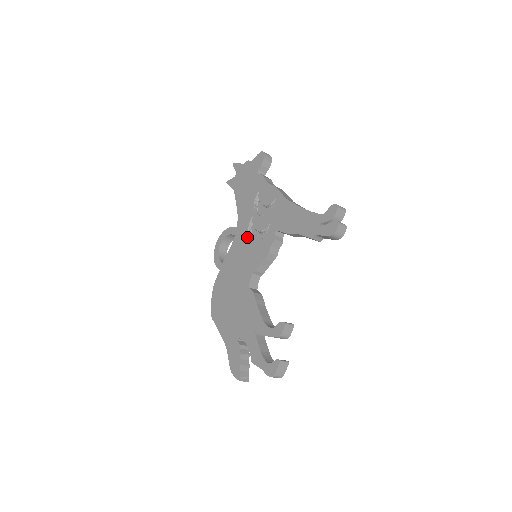
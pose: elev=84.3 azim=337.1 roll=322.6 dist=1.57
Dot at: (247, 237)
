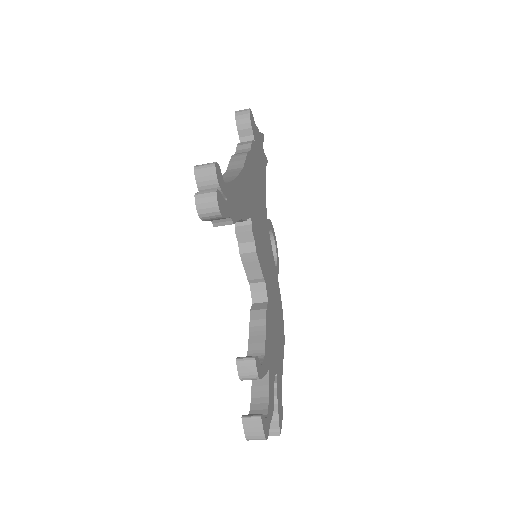
Dot at: occluded
